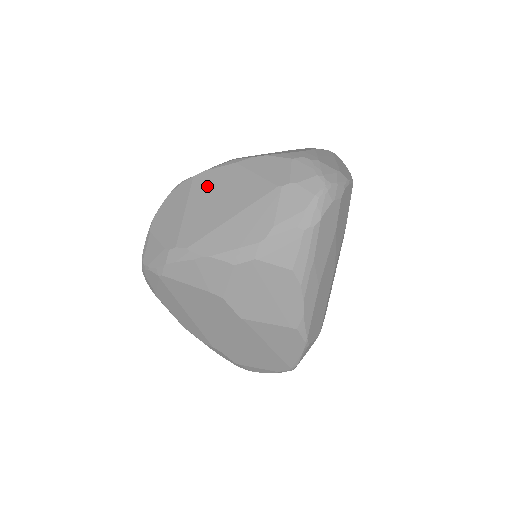
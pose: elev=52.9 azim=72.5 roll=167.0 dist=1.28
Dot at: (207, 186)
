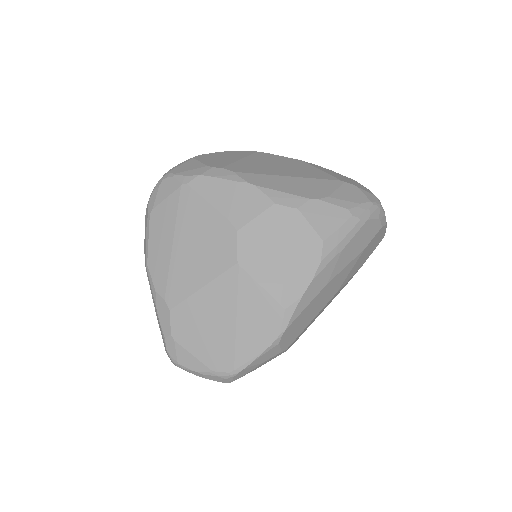
Dot at: (270, 158)
